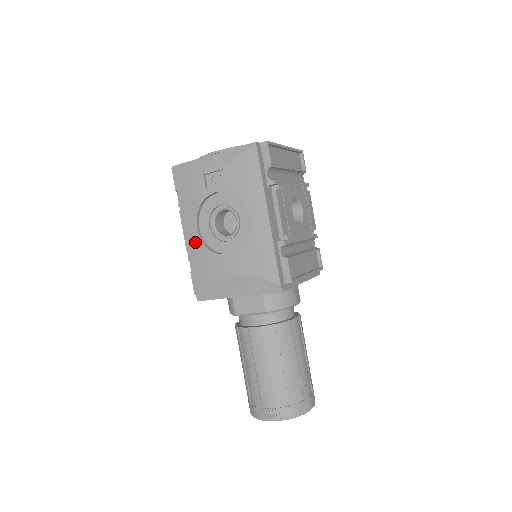
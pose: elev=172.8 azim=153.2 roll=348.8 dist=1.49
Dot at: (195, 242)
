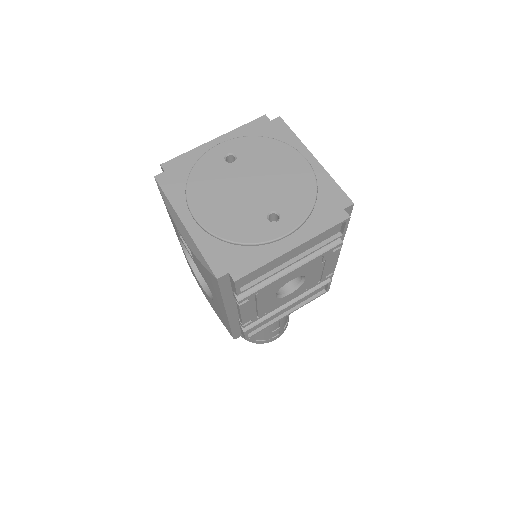
Dot at: occluded
